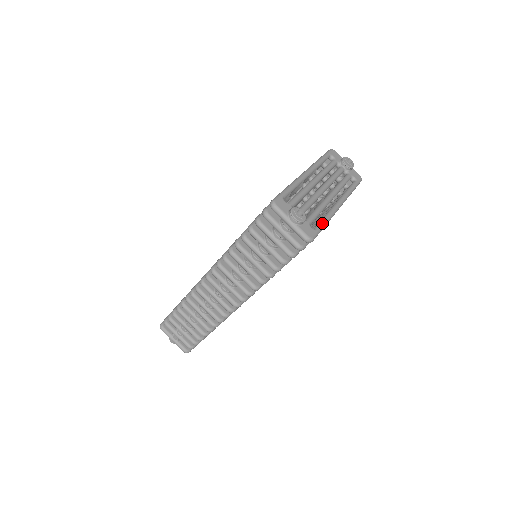
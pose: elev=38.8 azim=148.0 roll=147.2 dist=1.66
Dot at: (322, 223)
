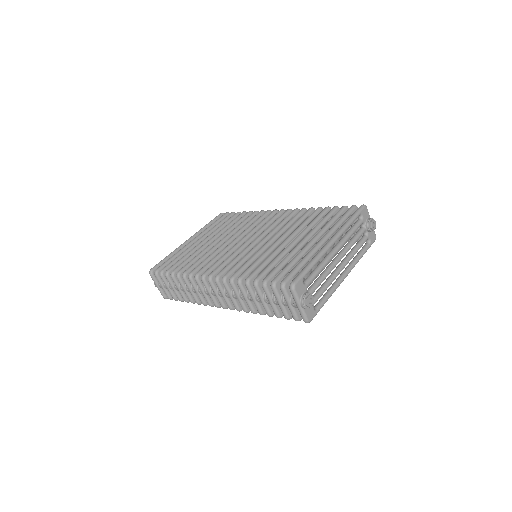
Dot at: (324, 302)
